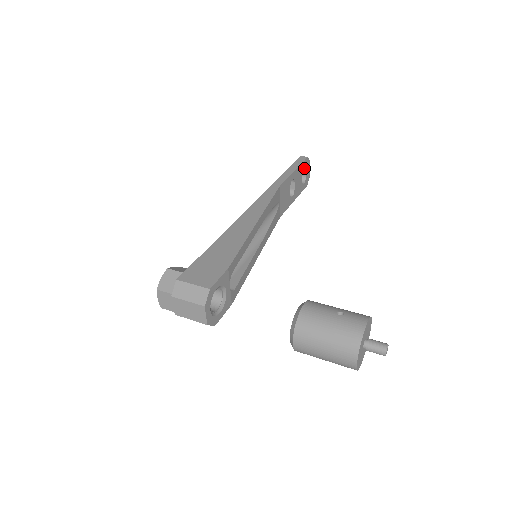
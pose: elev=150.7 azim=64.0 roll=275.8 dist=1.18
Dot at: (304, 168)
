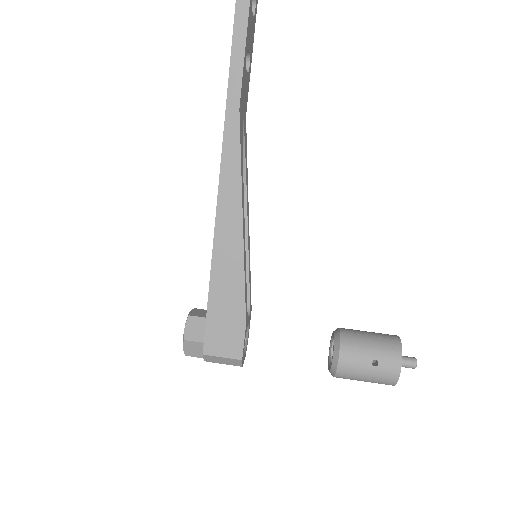
Dot at: out of frame
